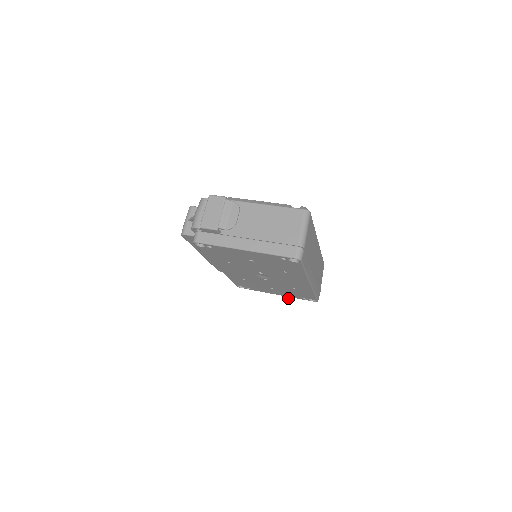
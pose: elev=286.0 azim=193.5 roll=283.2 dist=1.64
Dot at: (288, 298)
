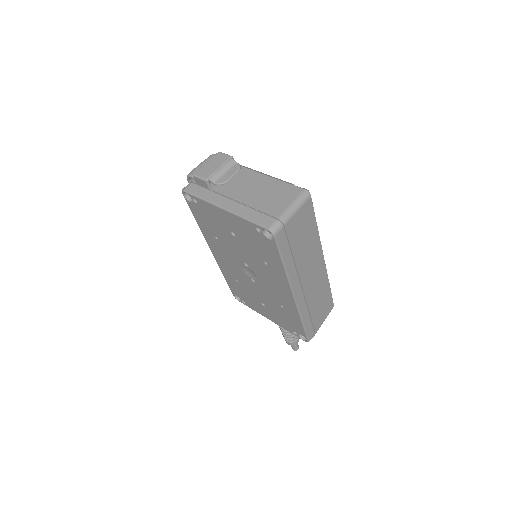
Dot at: (288, 341)
